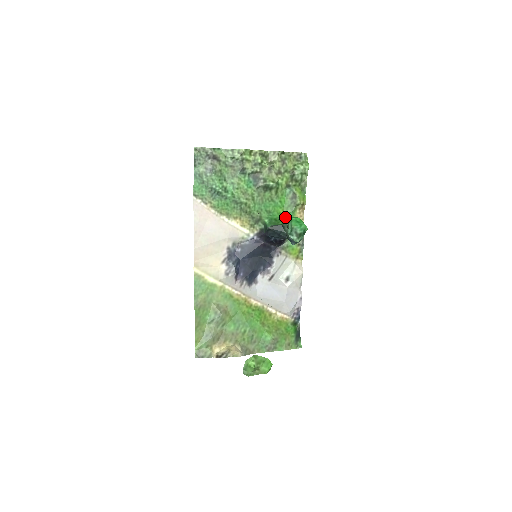
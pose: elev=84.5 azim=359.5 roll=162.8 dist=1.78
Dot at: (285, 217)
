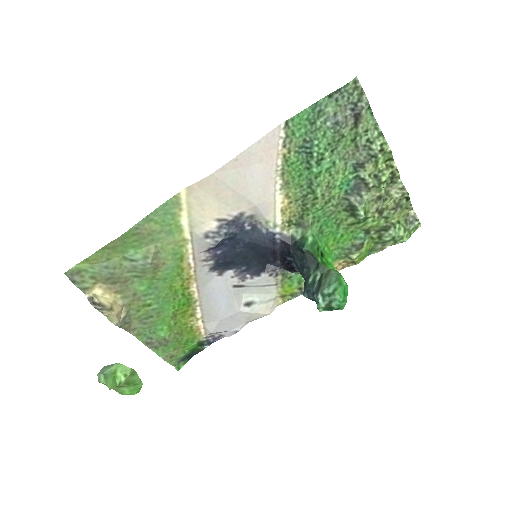
Dot at: (329, 257)
